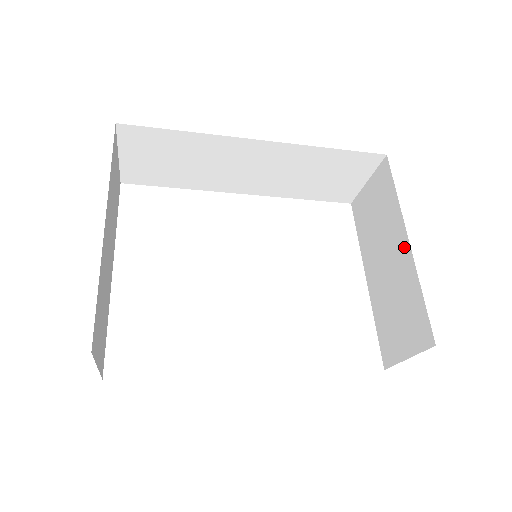
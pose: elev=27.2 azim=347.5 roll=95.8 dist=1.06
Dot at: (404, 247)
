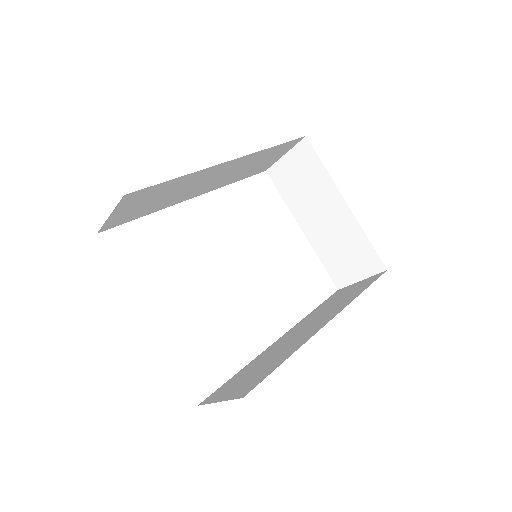
Dot at: (343, 208)
